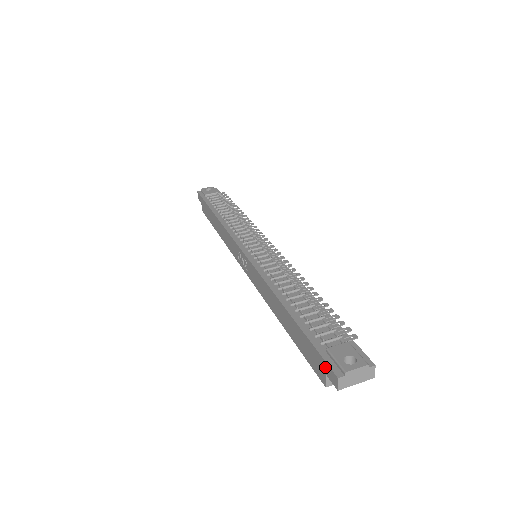
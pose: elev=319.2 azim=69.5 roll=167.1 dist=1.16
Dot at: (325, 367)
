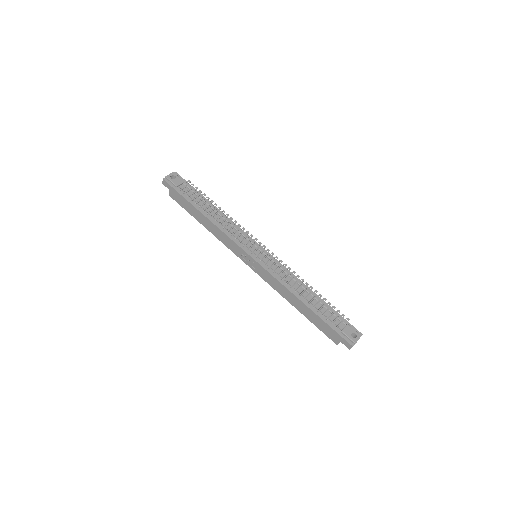
Dot at: (342, 340)
